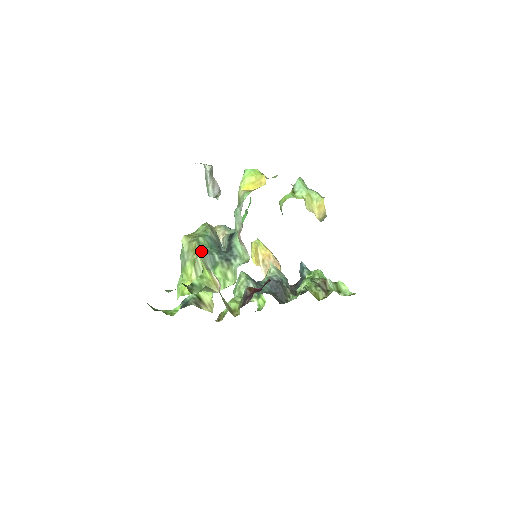
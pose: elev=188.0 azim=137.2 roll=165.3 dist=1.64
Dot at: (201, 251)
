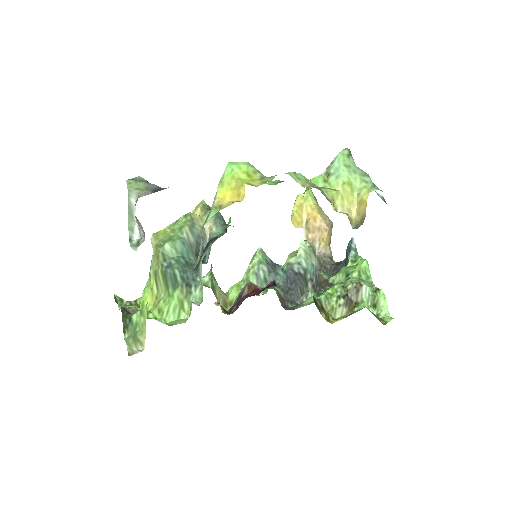
Dot at: (164, 263)
